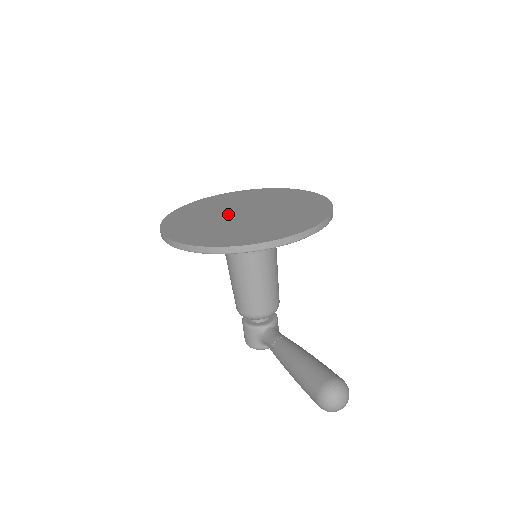
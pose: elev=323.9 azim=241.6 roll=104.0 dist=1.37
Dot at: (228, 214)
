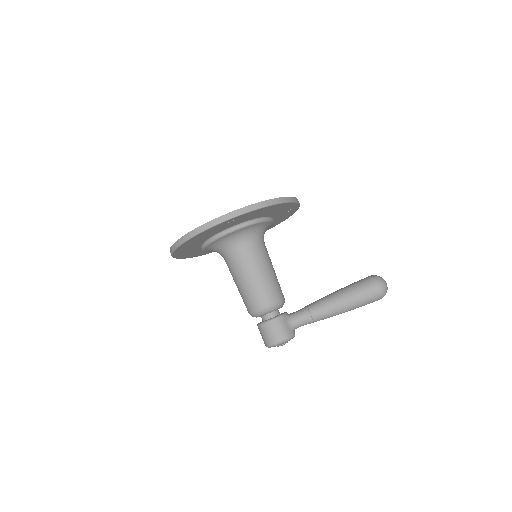
Dot at: occluded
